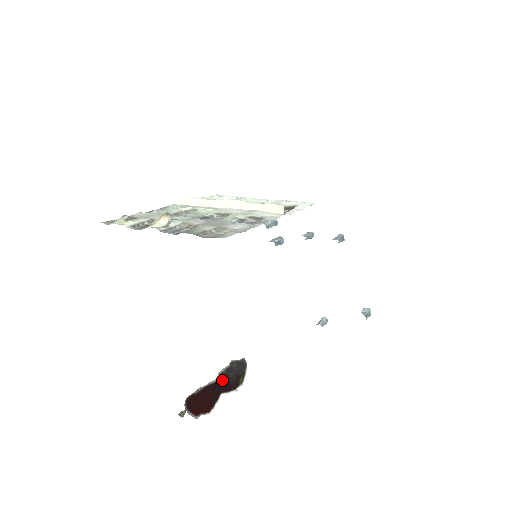
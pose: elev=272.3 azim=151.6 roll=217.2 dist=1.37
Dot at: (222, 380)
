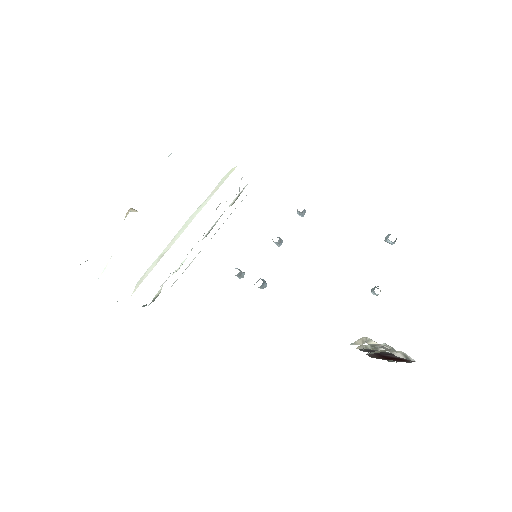
Dot at: (375, 353)
